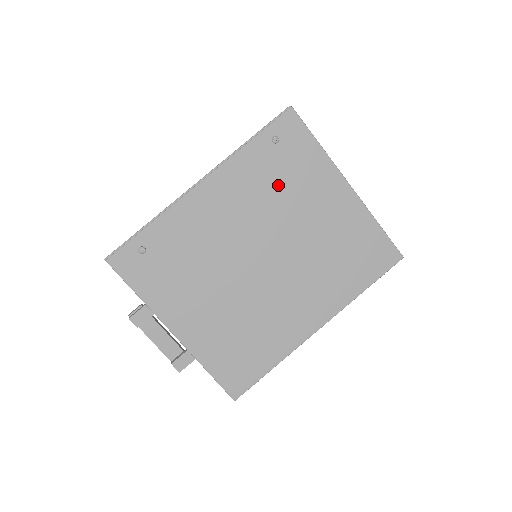
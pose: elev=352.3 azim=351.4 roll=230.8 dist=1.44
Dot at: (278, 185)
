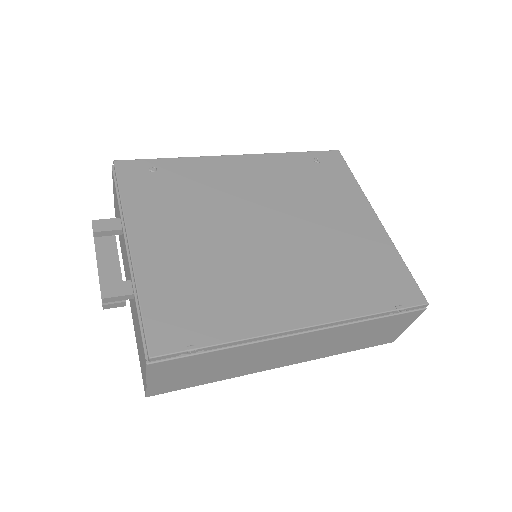
Dot at: (307, 187)
